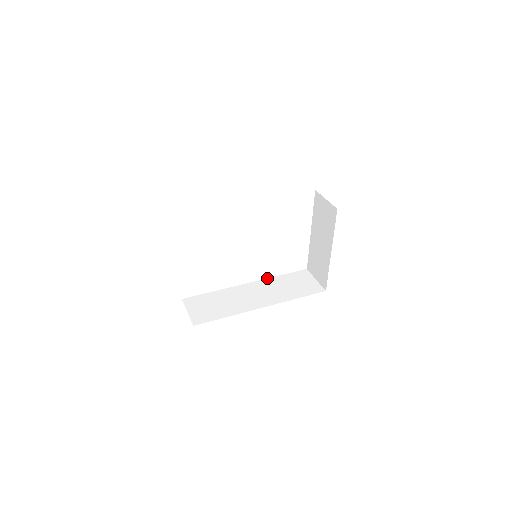
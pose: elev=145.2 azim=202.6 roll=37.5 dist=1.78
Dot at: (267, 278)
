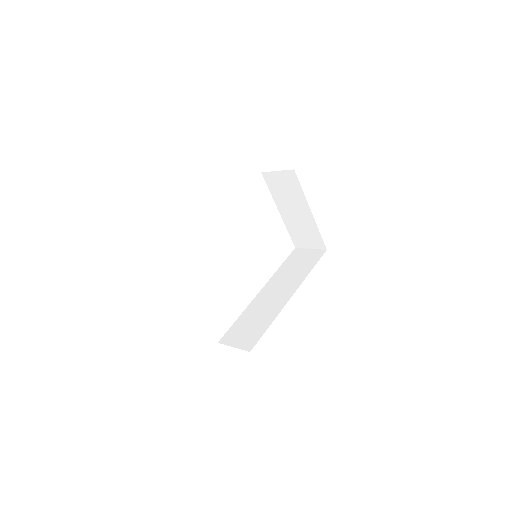
Dot at: occluded
